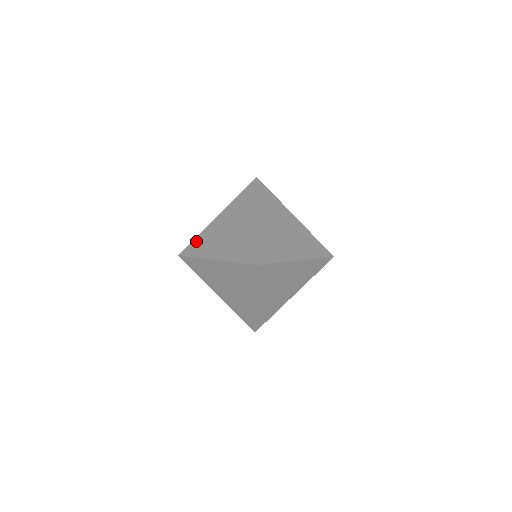
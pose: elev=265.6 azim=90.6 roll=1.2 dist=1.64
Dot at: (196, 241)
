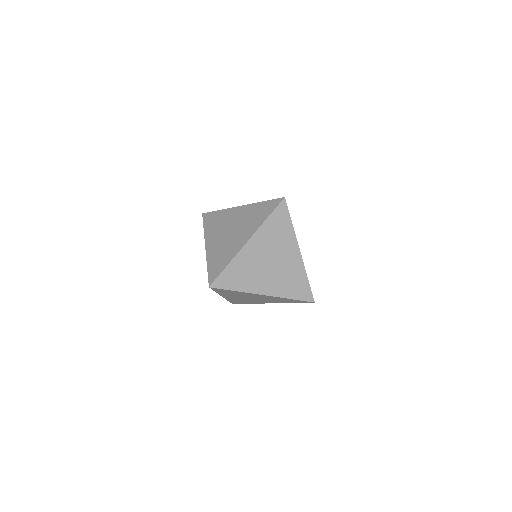
Dot at: occluded
